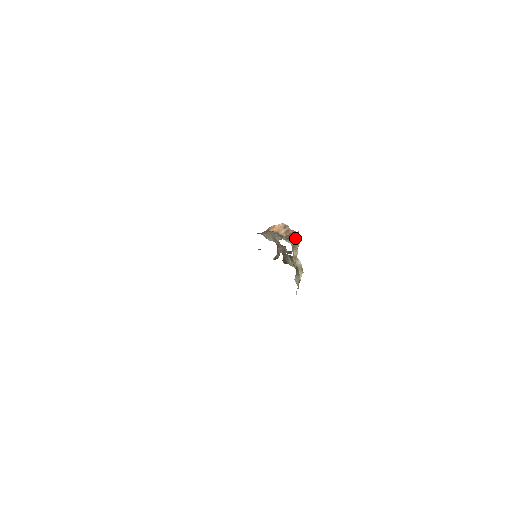
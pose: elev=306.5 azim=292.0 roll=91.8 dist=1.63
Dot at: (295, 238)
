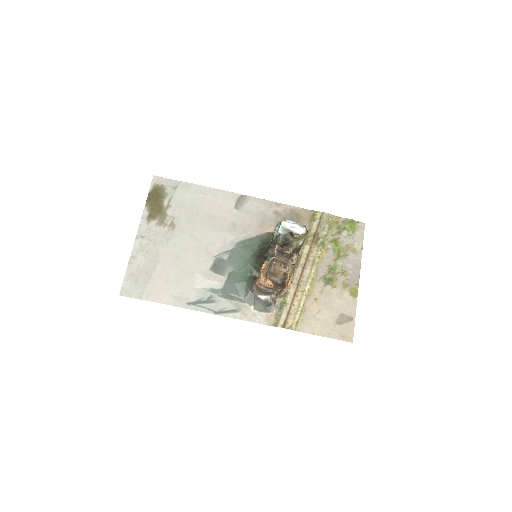
Dot at: (287, 290)
